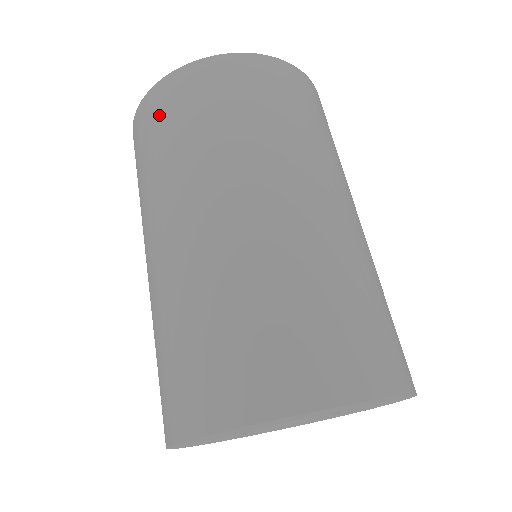
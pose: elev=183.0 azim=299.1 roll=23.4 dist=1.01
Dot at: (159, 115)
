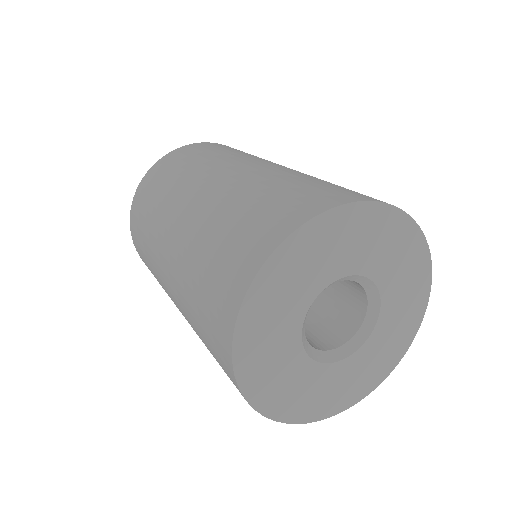
Dot at: (159, 174)
